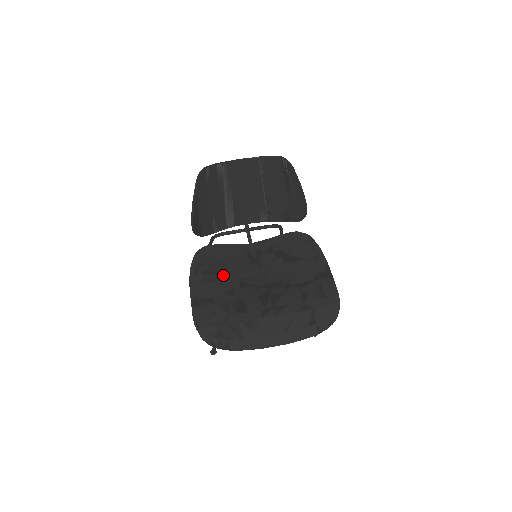
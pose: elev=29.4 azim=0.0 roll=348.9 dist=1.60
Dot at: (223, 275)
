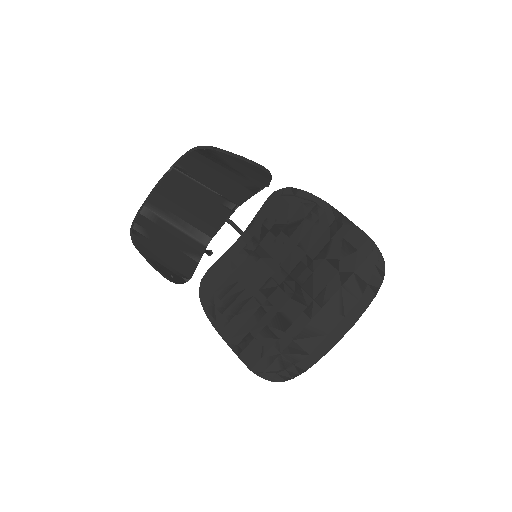
Dot at: (241, 297)
